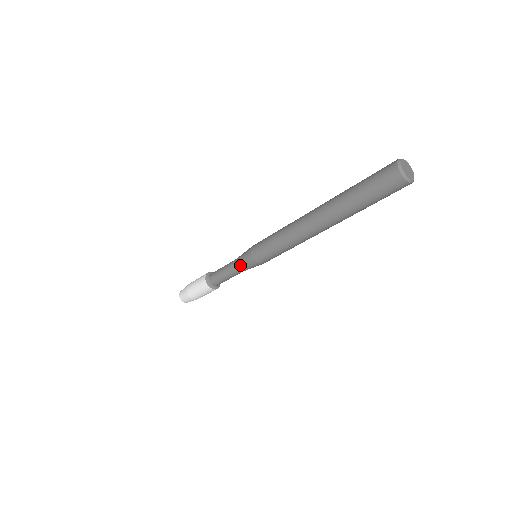
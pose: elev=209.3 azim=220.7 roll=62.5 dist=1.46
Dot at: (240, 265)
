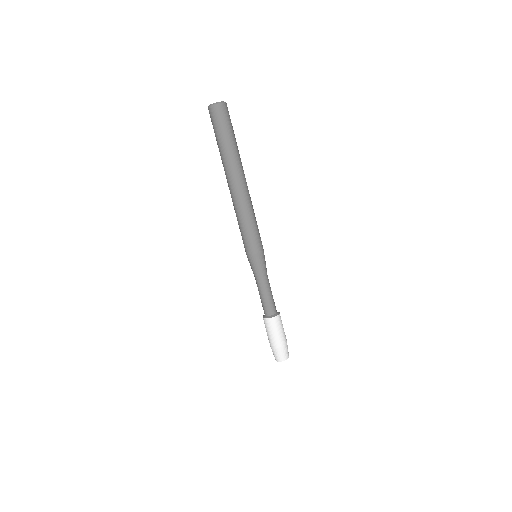
Dot at: (258, 272)
